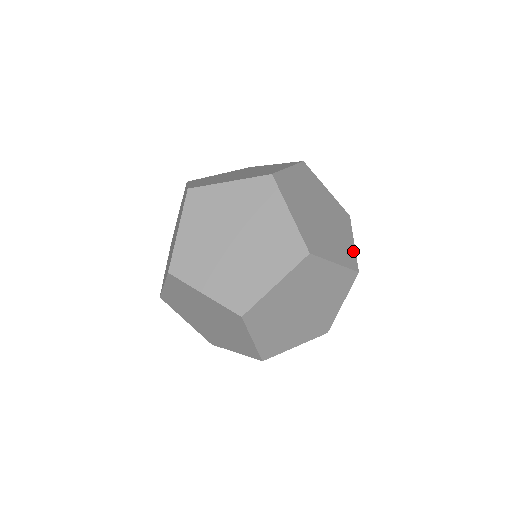
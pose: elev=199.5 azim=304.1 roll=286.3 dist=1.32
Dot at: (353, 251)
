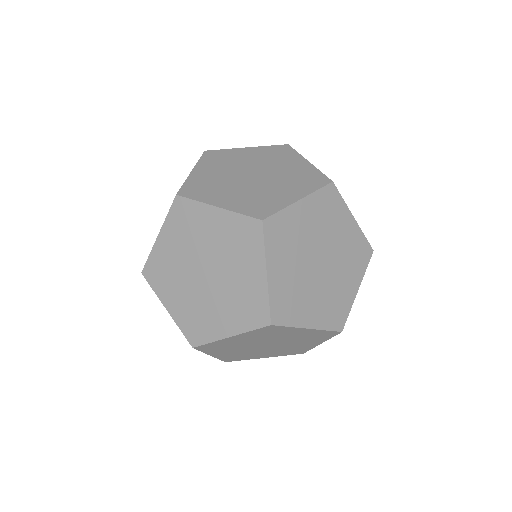
Dot at: occluded
